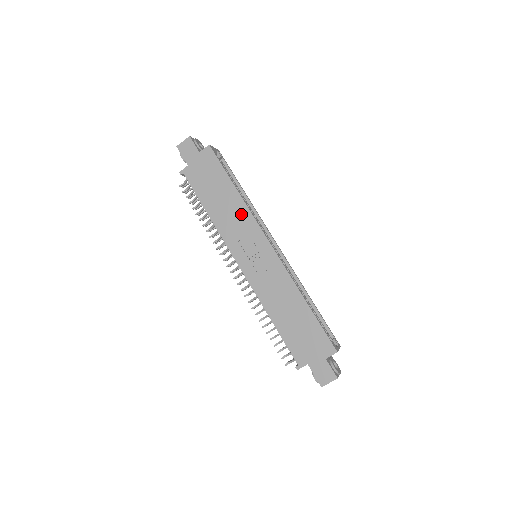
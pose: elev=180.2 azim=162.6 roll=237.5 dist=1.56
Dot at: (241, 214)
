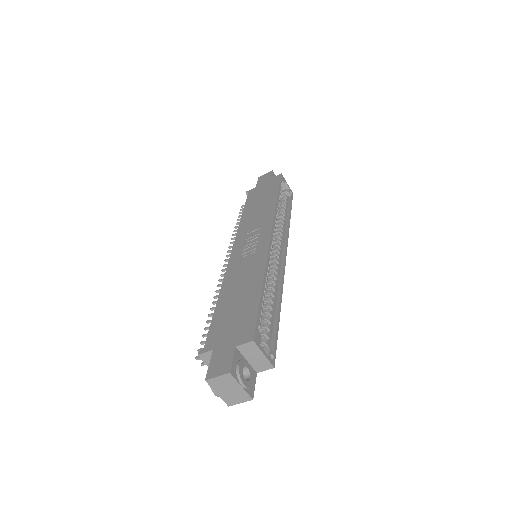
Dot at: (266, 214)
